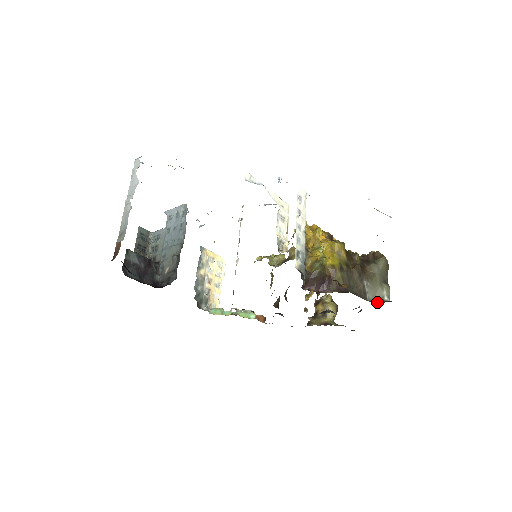
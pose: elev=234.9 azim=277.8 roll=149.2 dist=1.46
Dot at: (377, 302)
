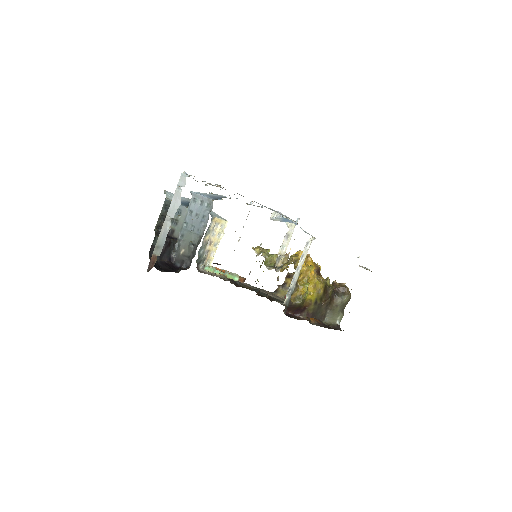
Dot at: (330, 324)
